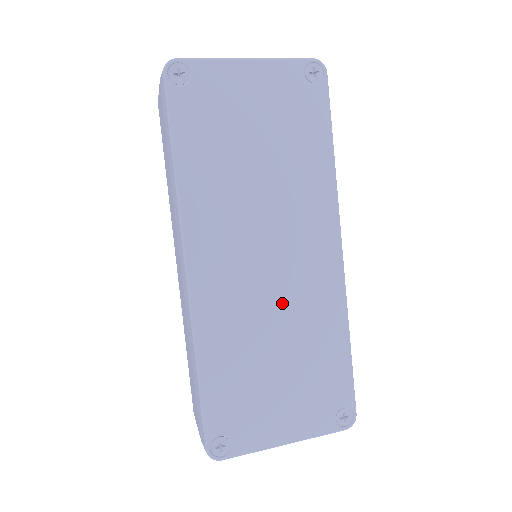
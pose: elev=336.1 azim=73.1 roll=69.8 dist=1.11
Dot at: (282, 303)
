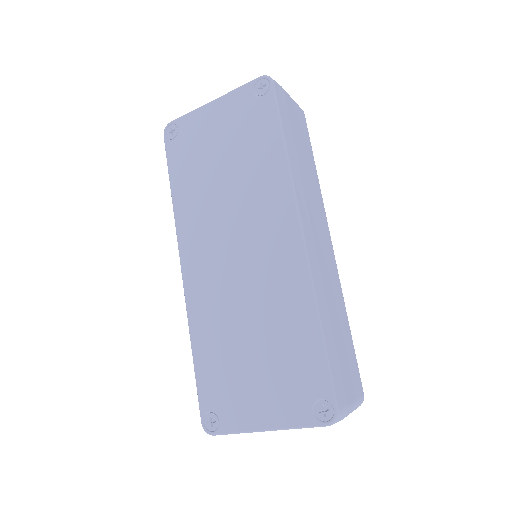
Dot at: (251, 290)
